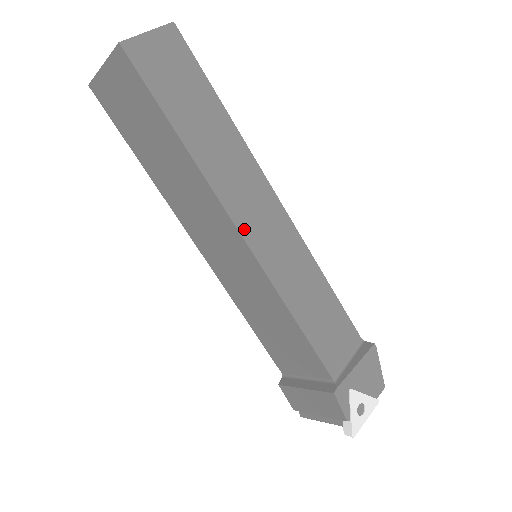
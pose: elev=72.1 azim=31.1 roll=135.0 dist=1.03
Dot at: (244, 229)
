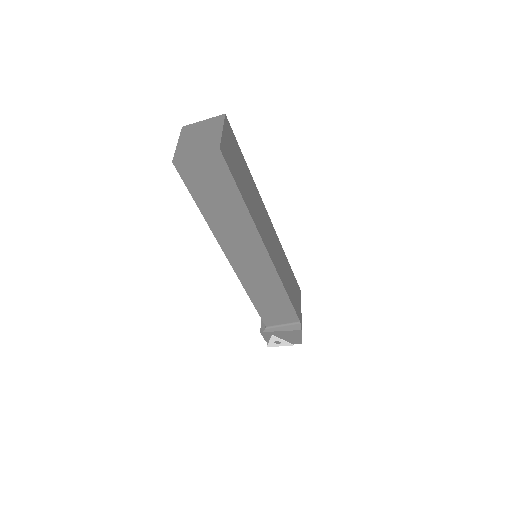
Dot at: (232, 260)
